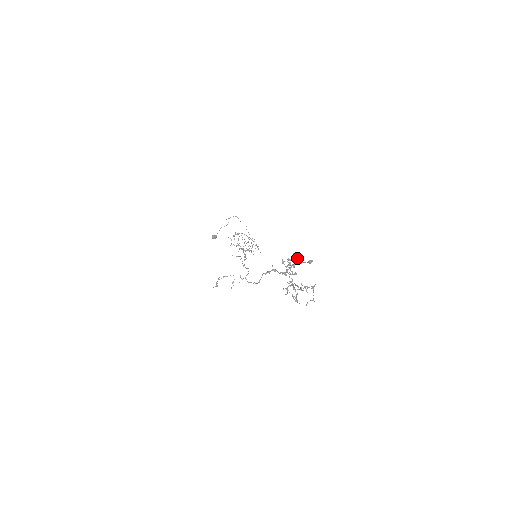
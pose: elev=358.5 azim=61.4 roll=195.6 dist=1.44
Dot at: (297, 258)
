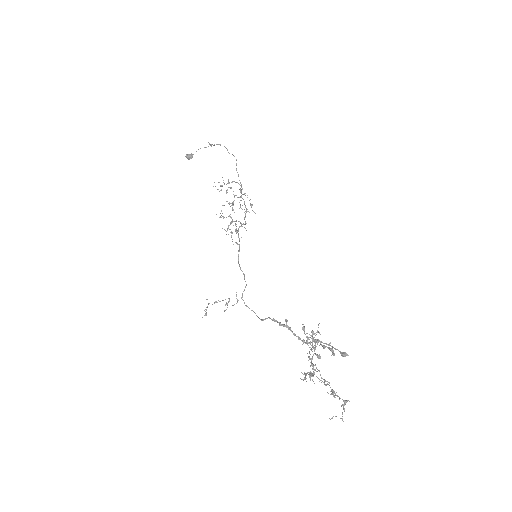
Dot at: (328, 348)
